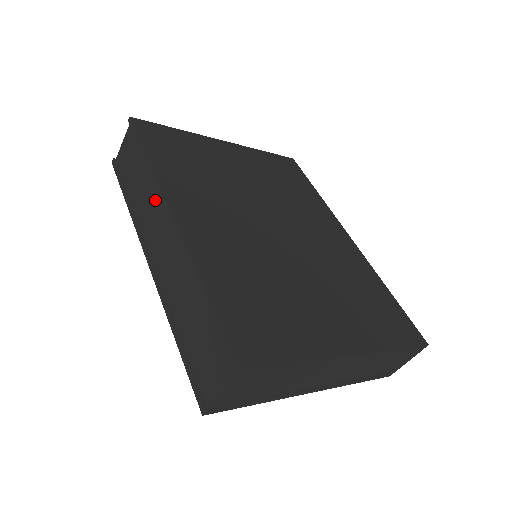
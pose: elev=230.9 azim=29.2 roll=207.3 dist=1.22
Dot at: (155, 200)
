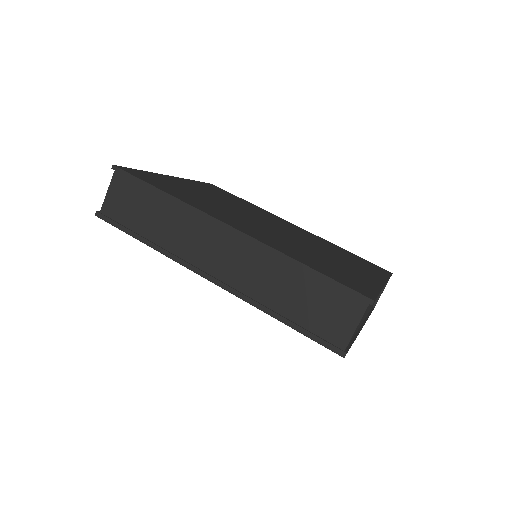
Dot at: (193, 223)
